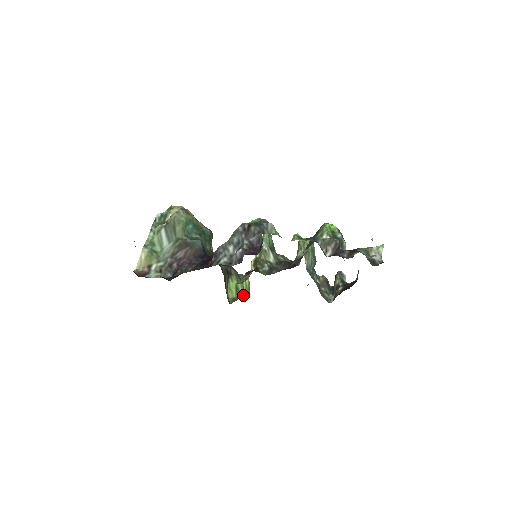
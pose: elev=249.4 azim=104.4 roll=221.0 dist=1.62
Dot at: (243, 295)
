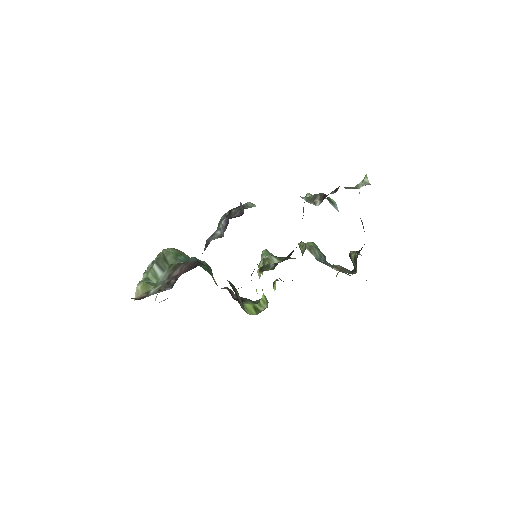
Dot at: (263, 310)
